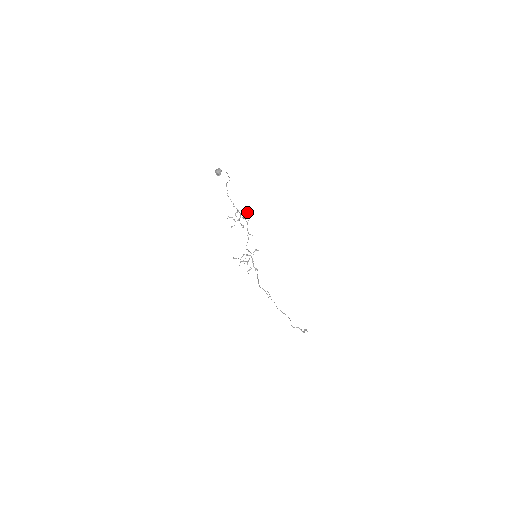
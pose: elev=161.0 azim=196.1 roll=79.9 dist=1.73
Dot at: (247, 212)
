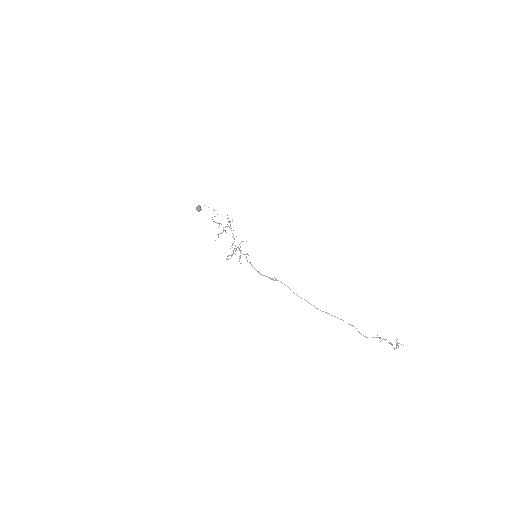
Dot at: (229, 222)
